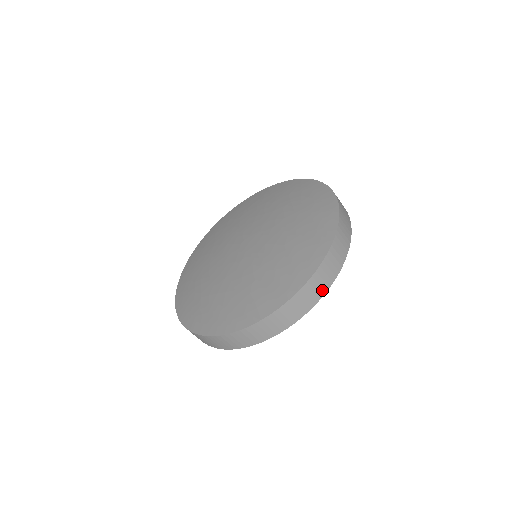
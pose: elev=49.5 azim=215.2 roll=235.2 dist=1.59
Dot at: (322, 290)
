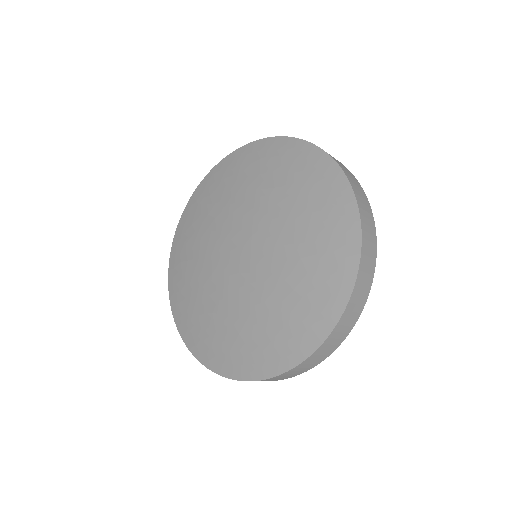
Dot at: occluded
